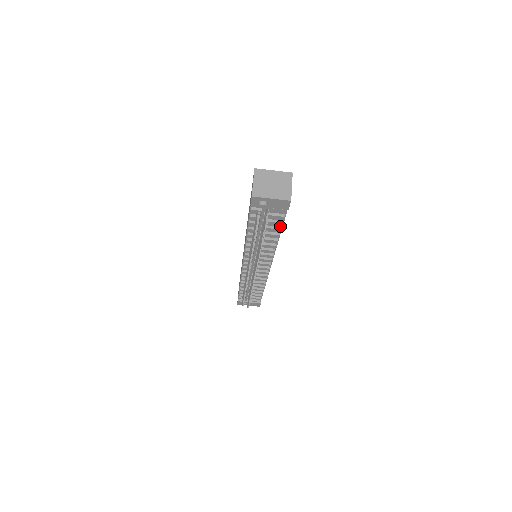
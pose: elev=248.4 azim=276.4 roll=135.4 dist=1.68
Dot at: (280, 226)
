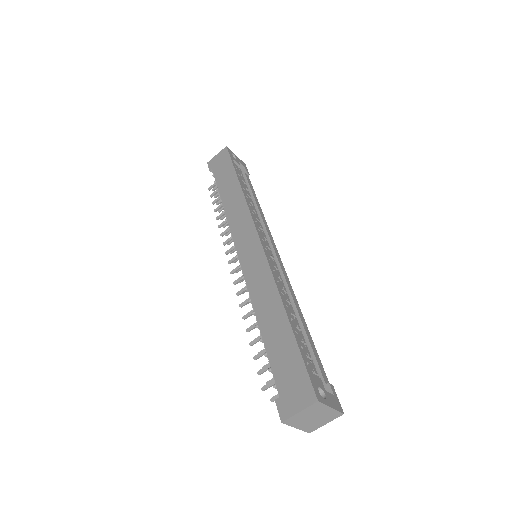
Dot at: occluded
